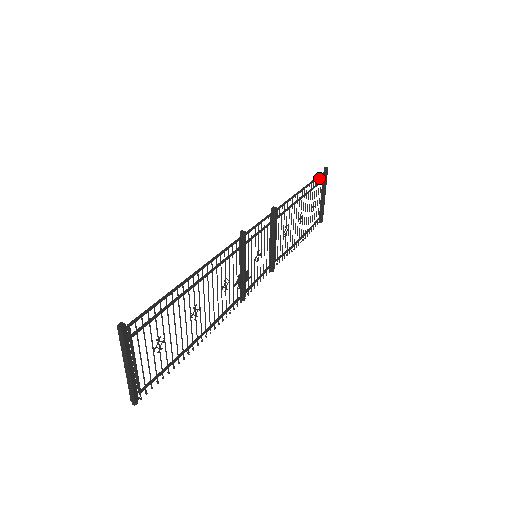
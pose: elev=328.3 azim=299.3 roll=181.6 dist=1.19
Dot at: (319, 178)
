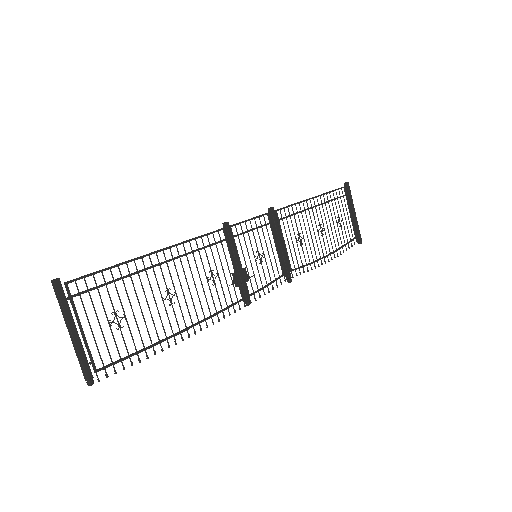
Dot at: occluded
